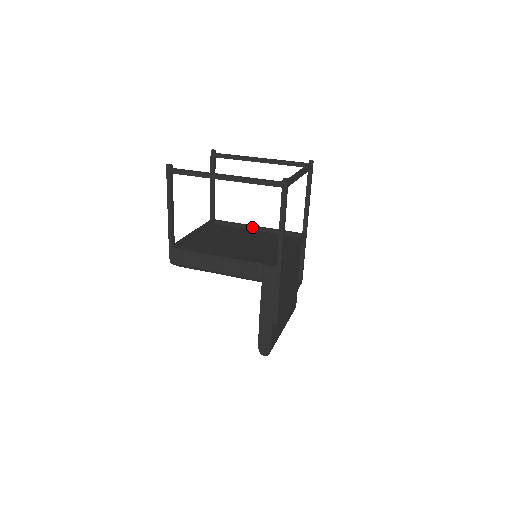
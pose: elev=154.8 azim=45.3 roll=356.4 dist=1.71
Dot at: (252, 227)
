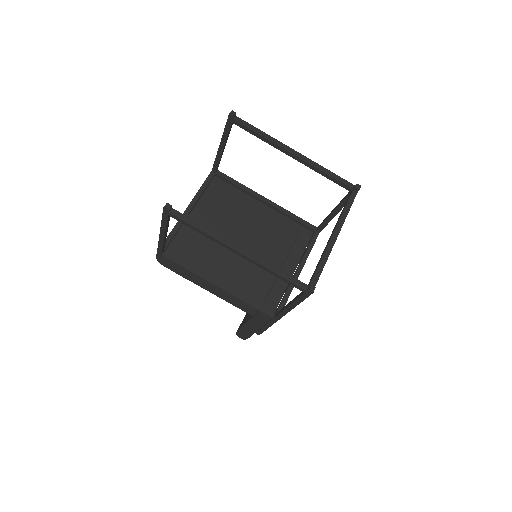
Dot at: (261, 200)
